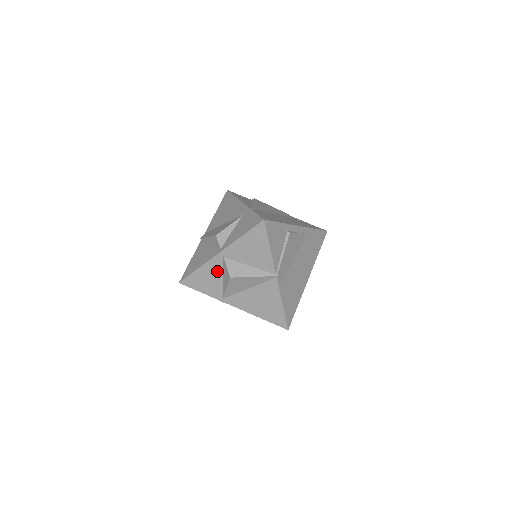
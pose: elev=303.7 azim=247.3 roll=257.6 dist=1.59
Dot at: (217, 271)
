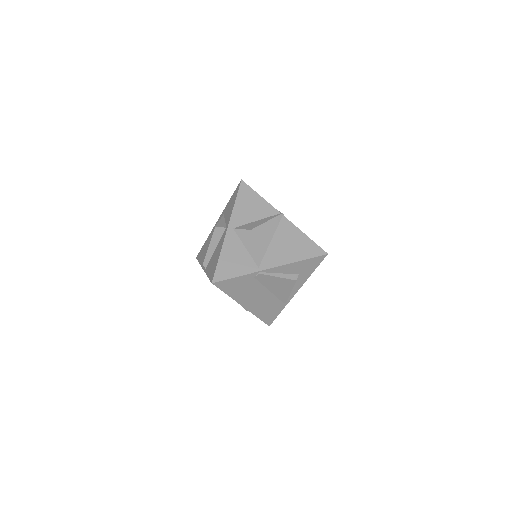
Dot at: (236, 245)
